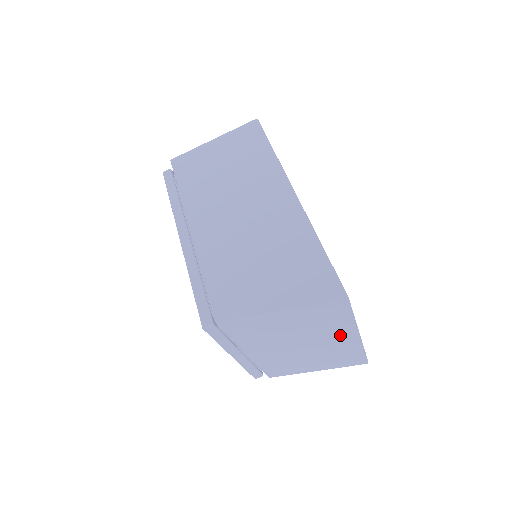
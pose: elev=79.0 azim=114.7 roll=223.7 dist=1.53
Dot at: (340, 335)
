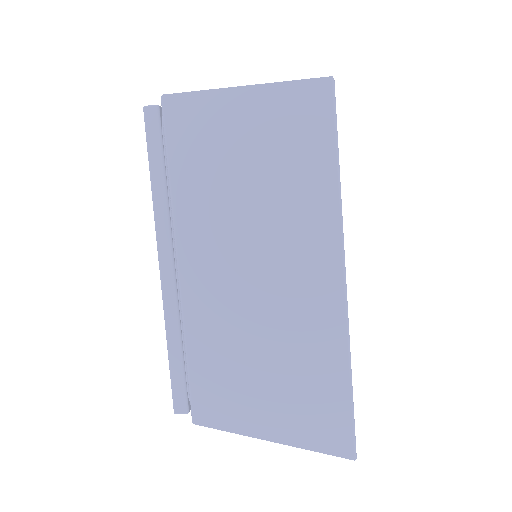
Dot at: occluded
